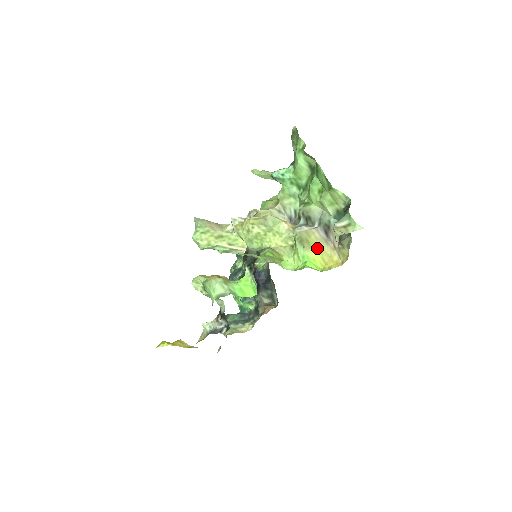
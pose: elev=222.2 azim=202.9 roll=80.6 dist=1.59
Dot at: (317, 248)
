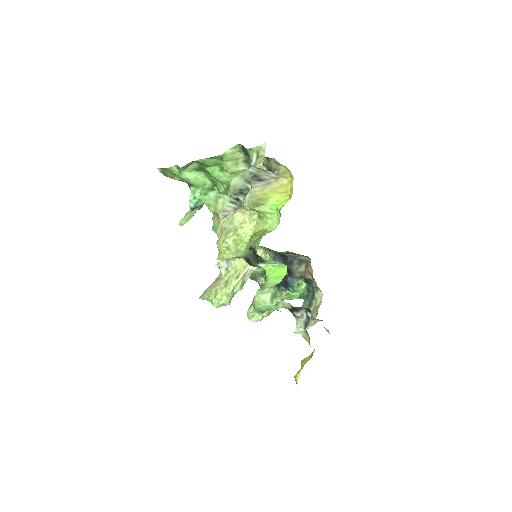
Dot at: (269, 194)
